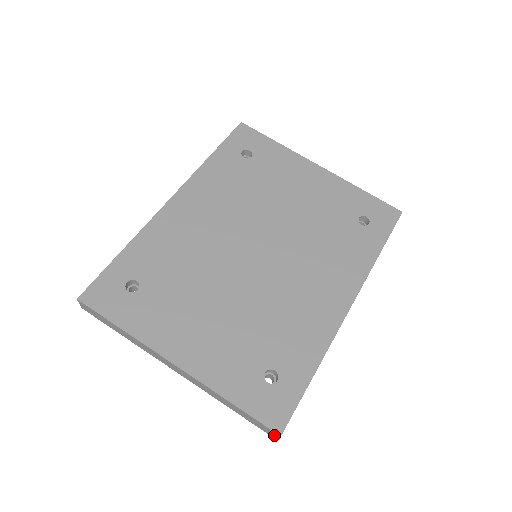
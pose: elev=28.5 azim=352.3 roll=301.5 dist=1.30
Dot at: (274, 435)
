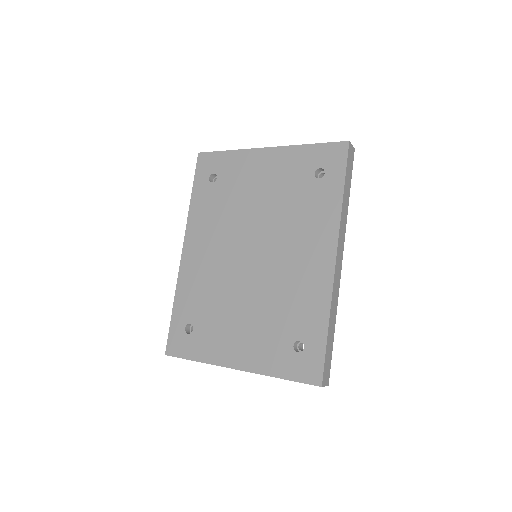
Dot at: occluded
